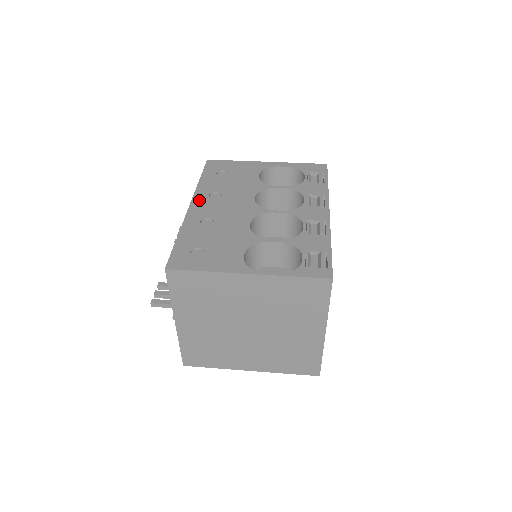
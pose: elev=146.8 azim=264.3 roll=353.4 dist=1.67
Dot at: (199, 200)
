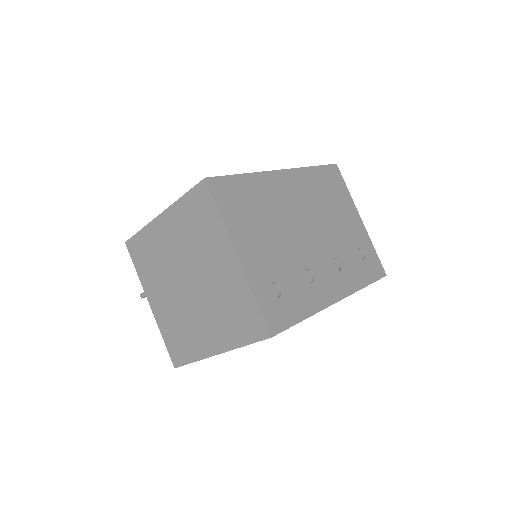
Dot at: occluded
